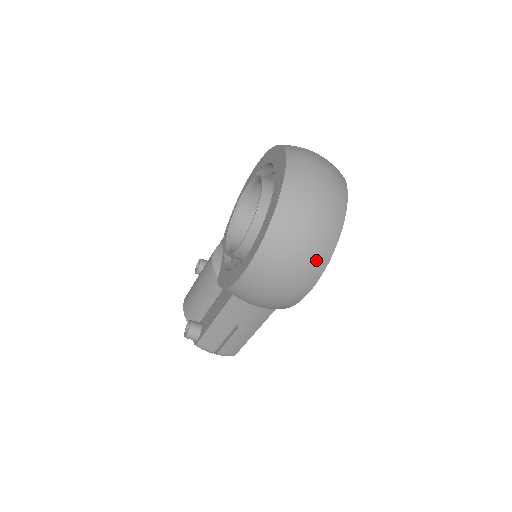
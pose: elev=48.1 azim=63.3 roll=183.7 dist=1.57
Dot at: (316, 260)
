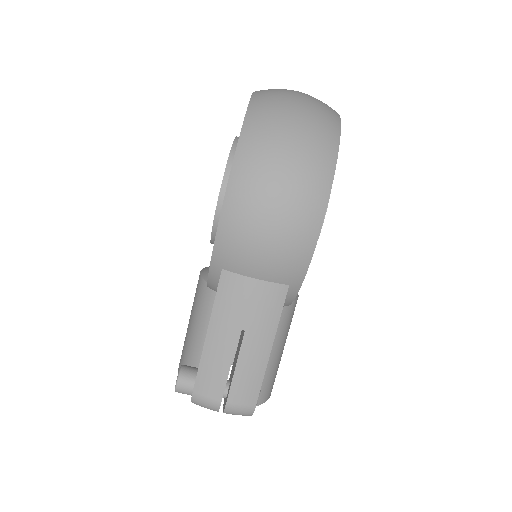
Dot at: (315, 162)
